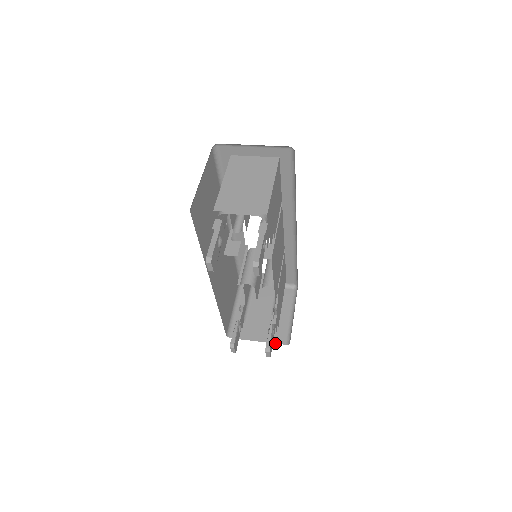
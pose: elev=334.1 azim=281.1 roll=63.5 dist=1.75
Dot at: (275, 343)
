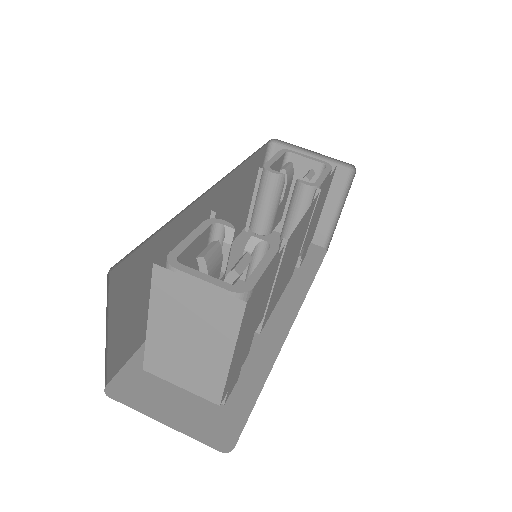
Dot at: occluded
